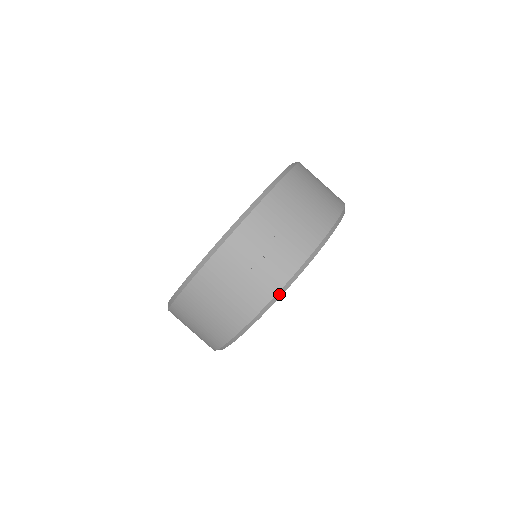
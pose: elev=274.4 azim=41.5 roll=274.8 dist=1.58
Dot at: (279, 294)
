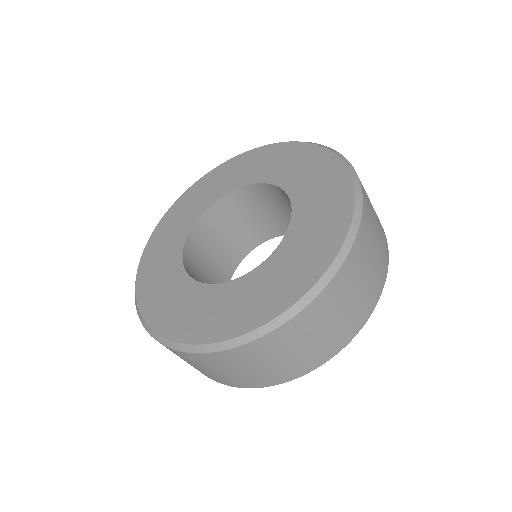
Dot at: occluded
